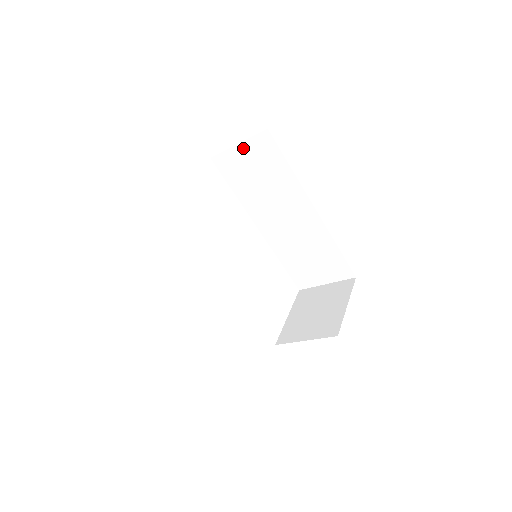
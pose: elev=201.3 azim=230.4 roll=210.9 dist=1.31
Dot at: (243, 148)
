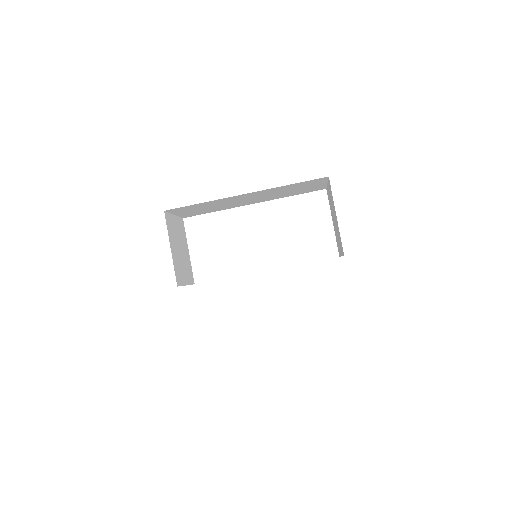
Dot at: (178, 213)
